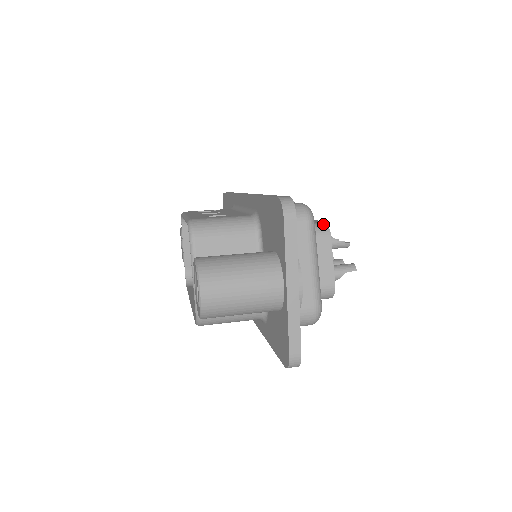
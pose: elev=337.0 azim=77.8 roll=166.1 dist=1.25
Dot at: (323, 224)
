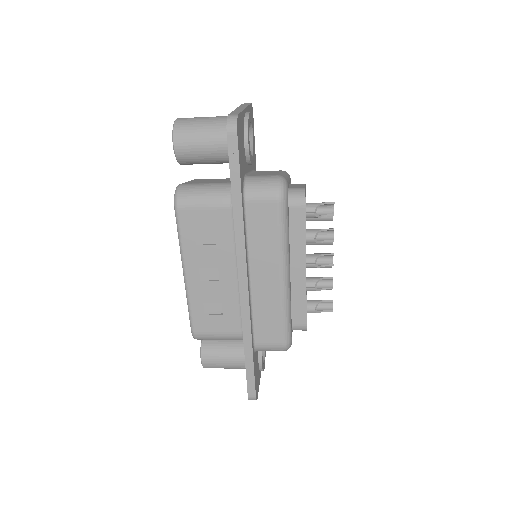
Dot at: occluded
